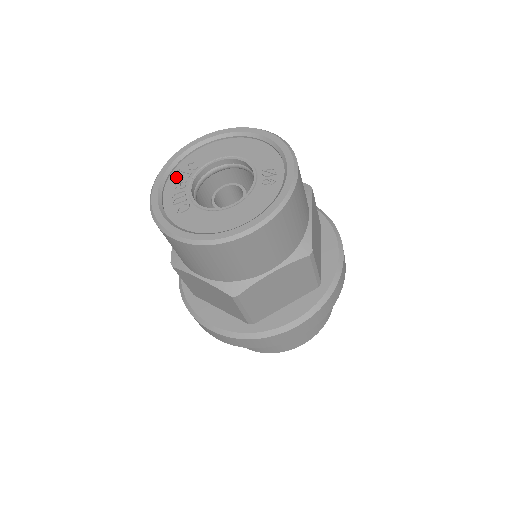
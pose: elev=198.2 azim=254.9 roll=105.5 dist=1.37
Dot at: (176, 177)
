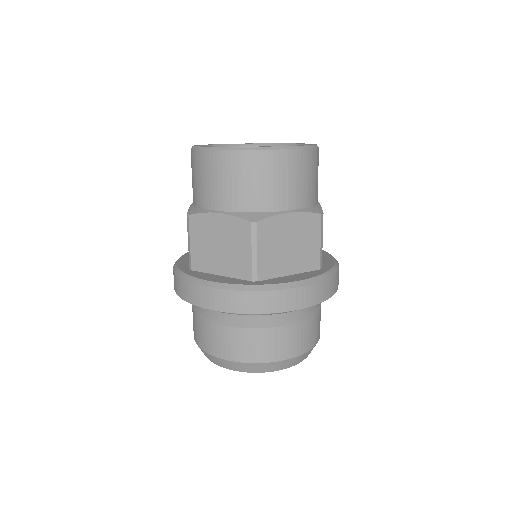
Dot at: occluded
